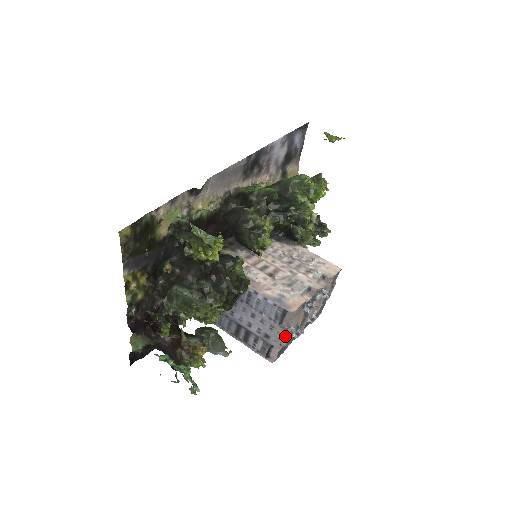
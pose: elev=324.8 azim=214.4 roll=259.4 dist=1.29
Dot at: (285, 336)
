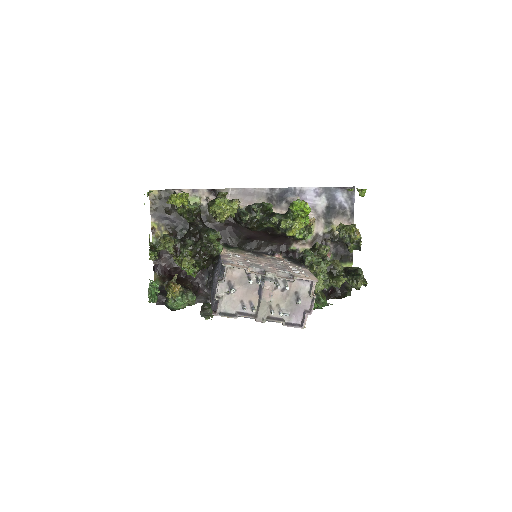
Dot at: (232, 301)
